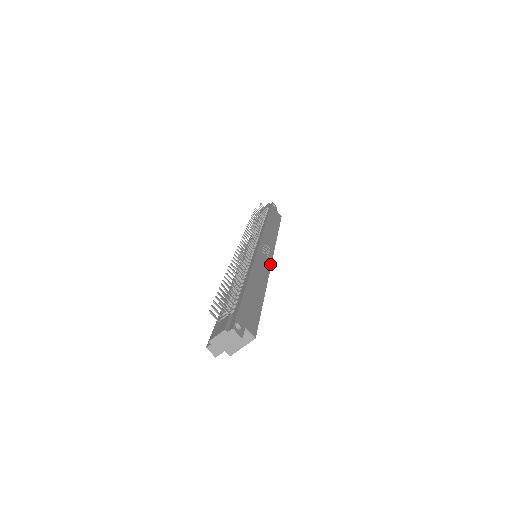
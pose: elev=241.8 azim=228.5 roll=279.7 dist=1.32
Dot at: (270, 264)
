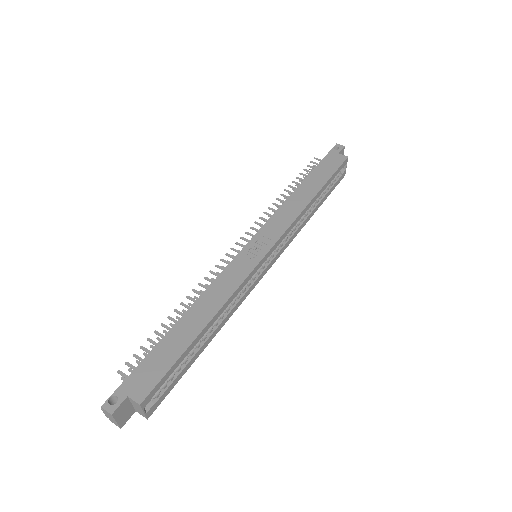
Dot at: (253, 267)
